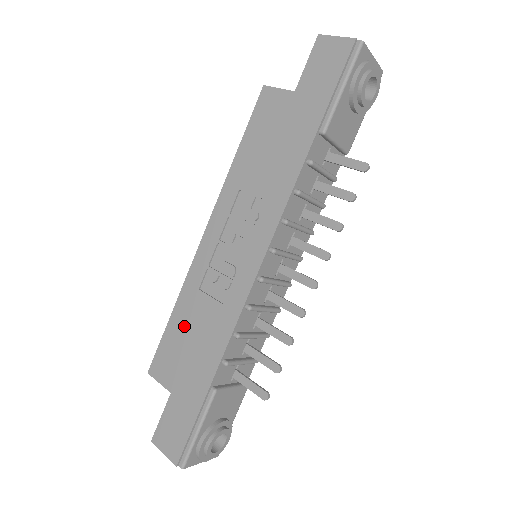
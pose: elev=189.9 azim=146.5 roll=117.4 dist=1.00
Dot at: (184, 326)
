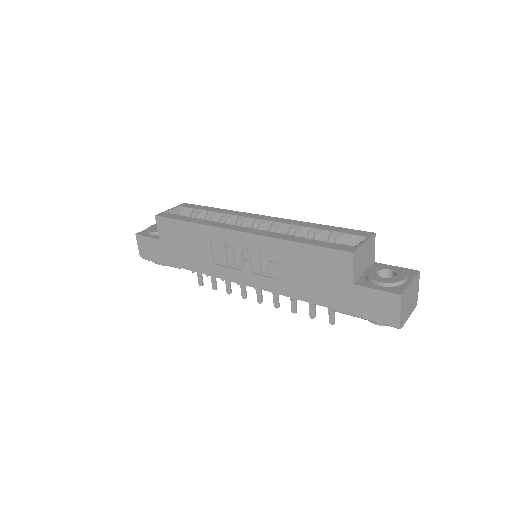
Dot at: (189, 236)
